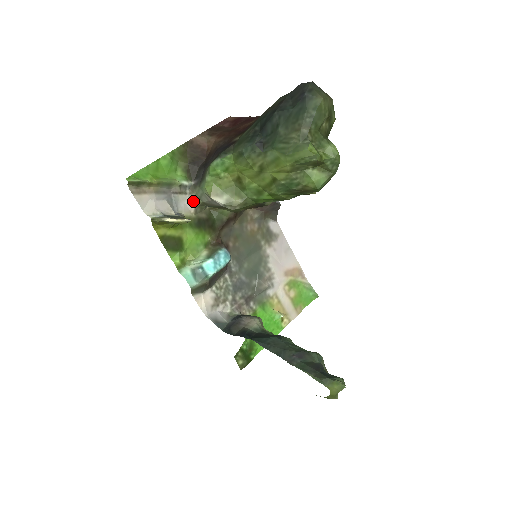
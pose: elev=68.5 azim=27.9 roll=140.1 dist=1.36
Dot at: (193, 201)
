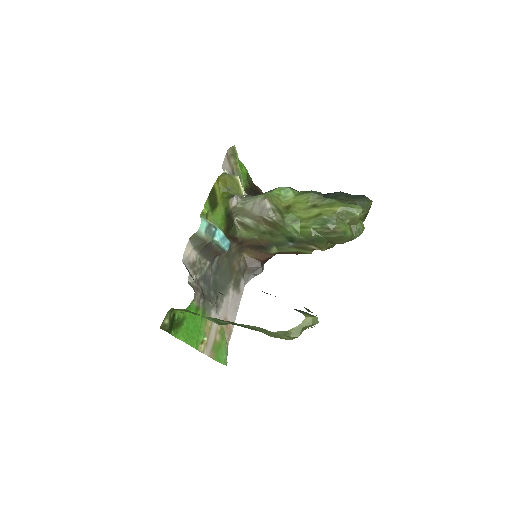
Dot at: (238, 202)
